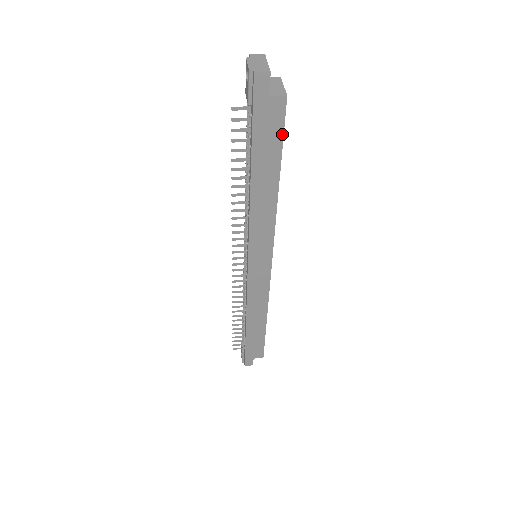
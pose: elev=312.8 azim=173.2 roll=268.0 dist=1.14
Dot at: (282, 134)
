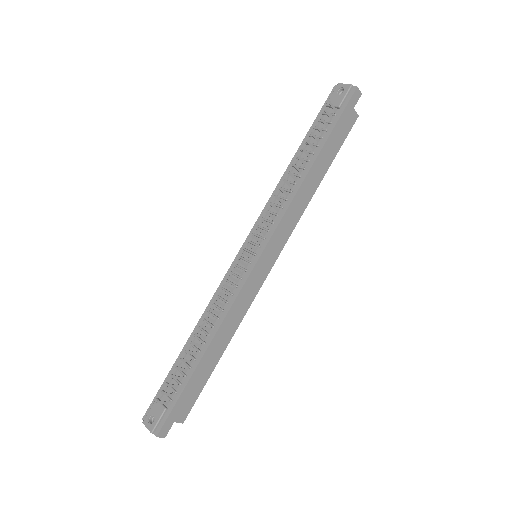
Dot at: (344, 140)
